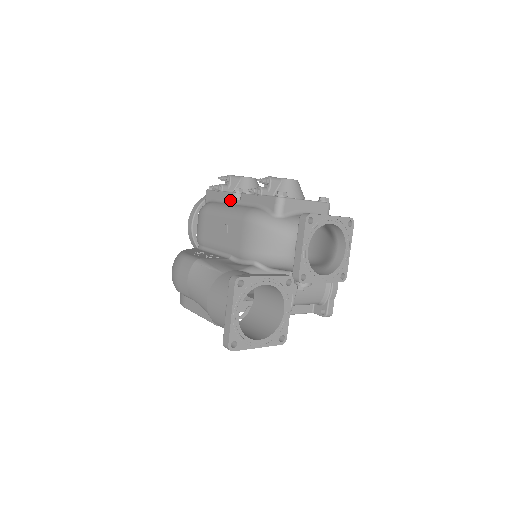
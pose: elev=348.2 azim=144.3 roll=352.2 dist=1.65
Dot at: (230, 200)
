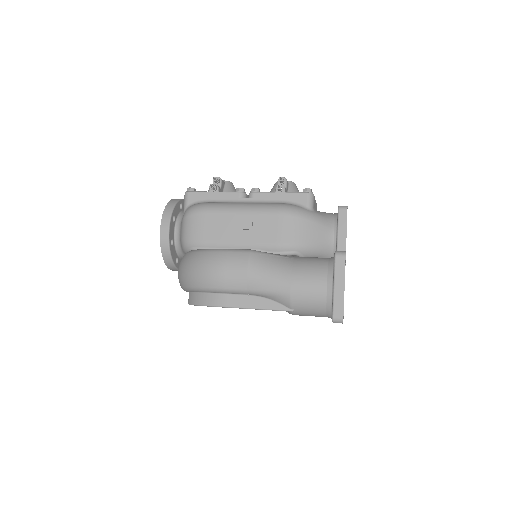
Dot at: (235, 199)
